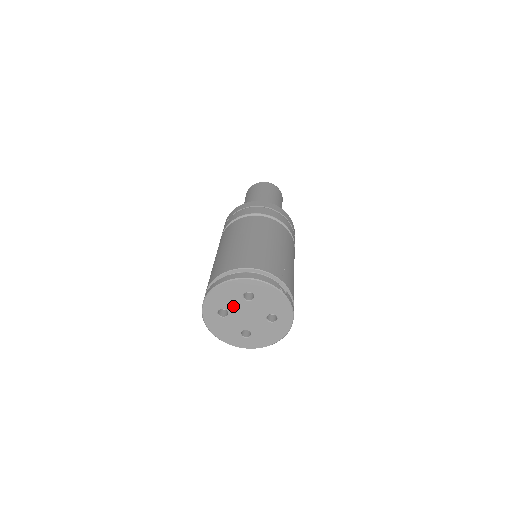
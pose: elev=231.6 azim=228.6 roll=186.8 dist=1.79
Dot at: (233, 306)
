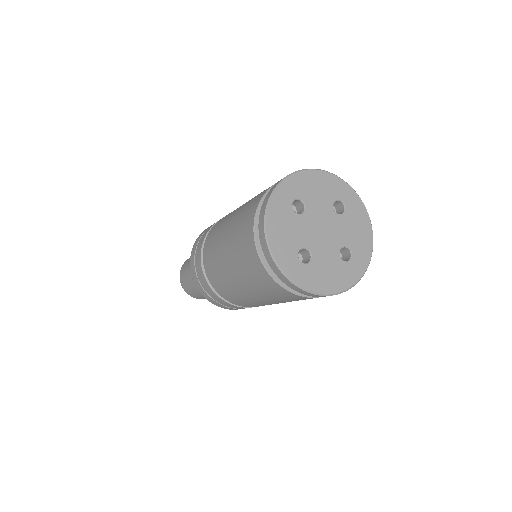
Dot at: (302, 235)
